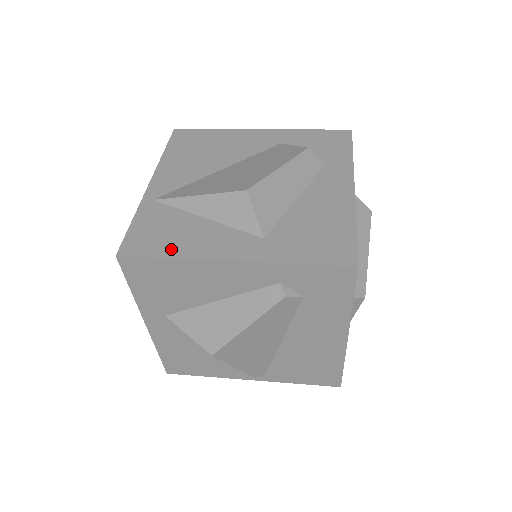
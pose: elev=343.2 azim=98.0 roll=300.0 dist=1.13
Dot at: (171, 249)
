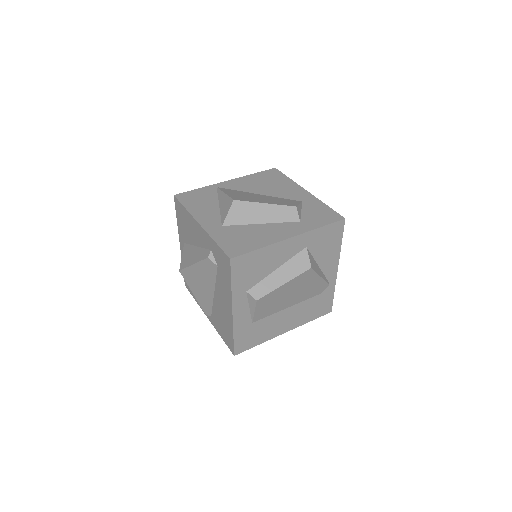
Dot at: (191, 206)
